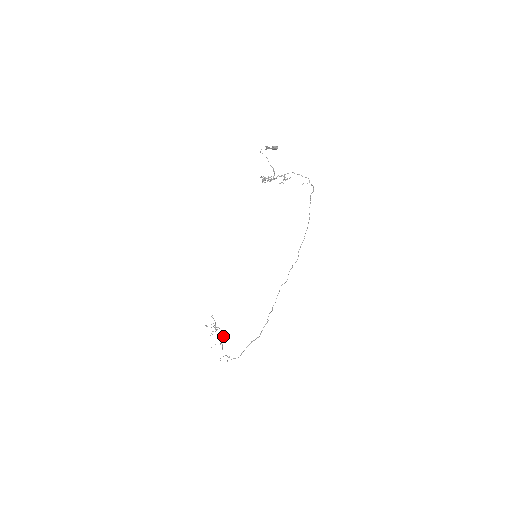
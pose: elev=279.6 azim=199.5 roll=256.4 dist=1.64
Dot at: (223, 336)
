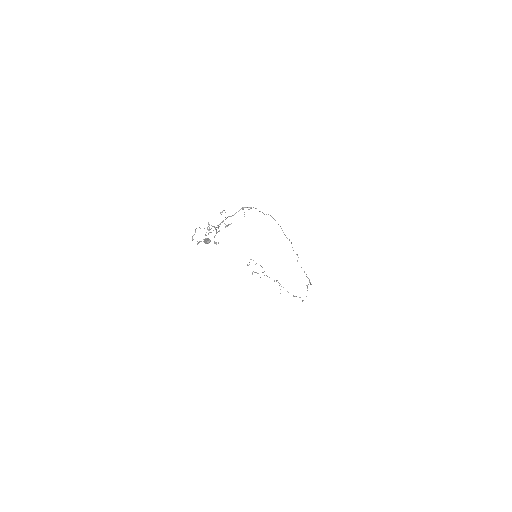
Dot at: (276, 281)
